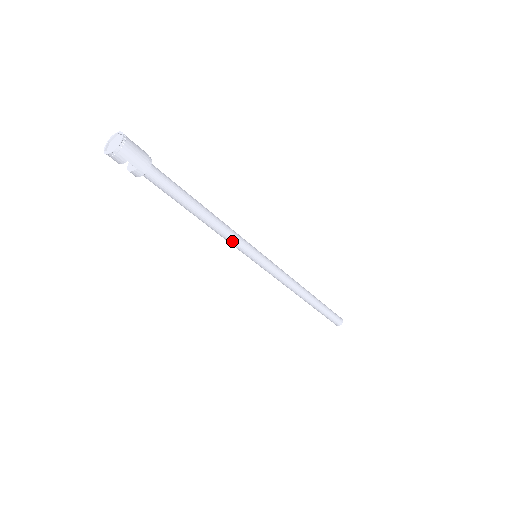
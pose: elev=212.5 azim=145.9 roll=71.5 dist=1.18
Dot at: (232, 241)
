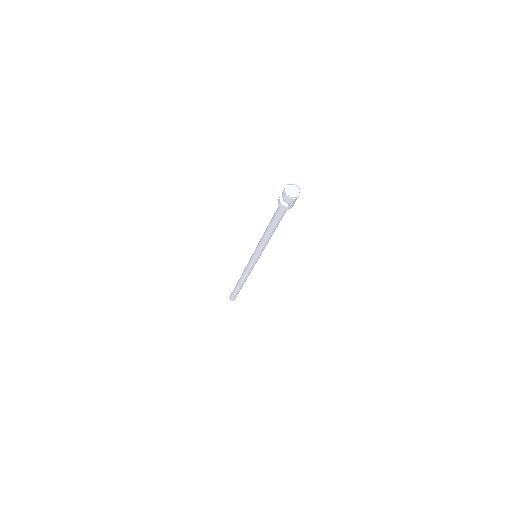
Dot at: (263, 247)
